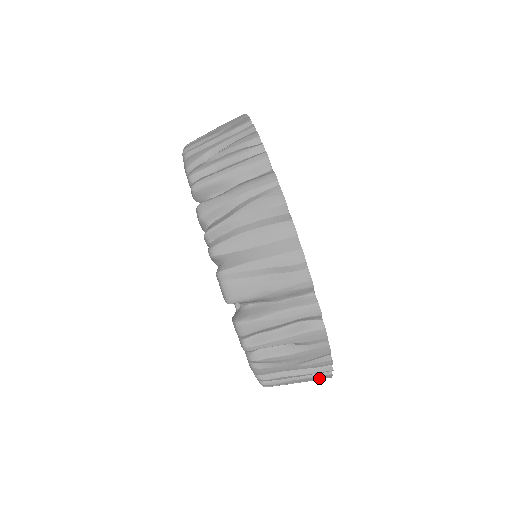
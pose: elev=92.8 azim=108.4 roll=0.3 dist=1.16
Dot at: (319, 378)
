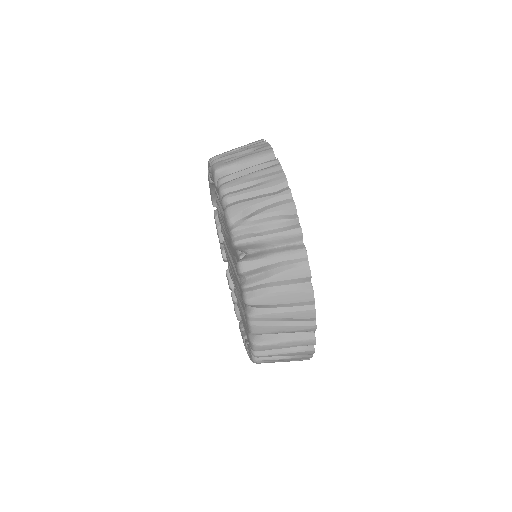
Dot at: occluded
